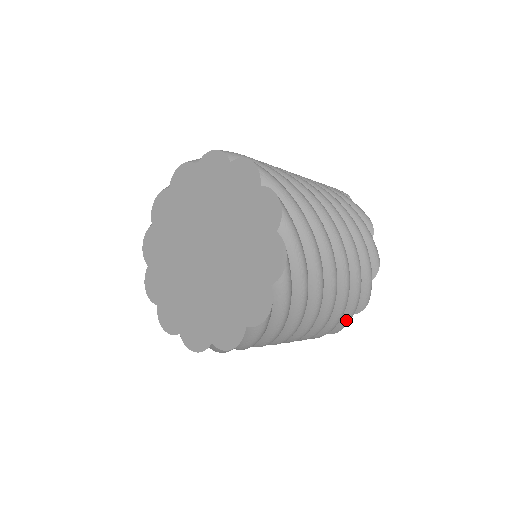
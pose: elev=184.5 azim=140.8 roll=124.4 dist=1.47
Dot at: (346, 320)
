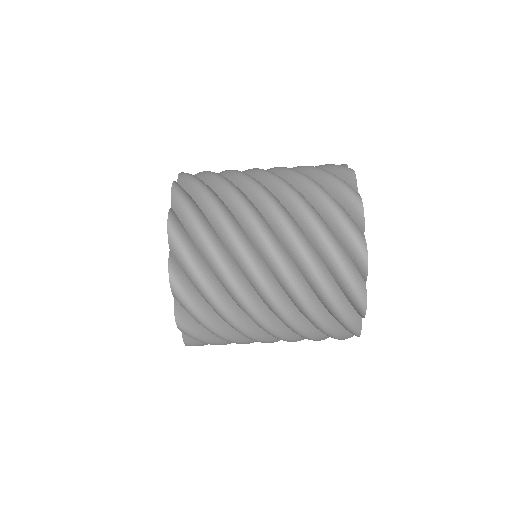
Dot at: (331, 167)
